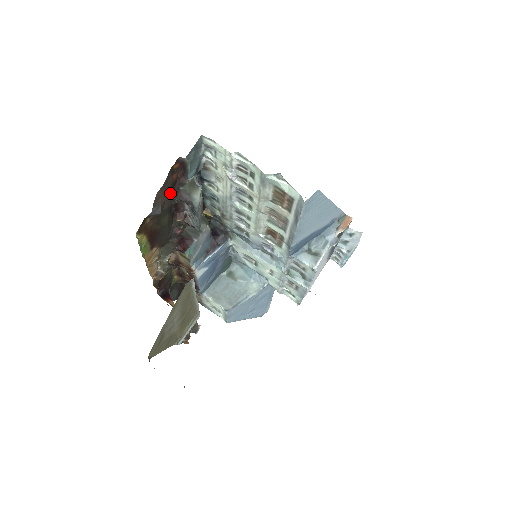
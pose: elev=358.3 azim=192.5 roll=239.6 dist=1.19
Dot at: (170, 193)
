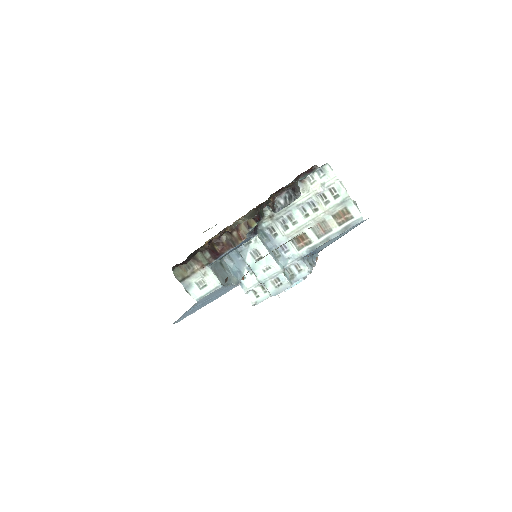
Dot at: occluded
